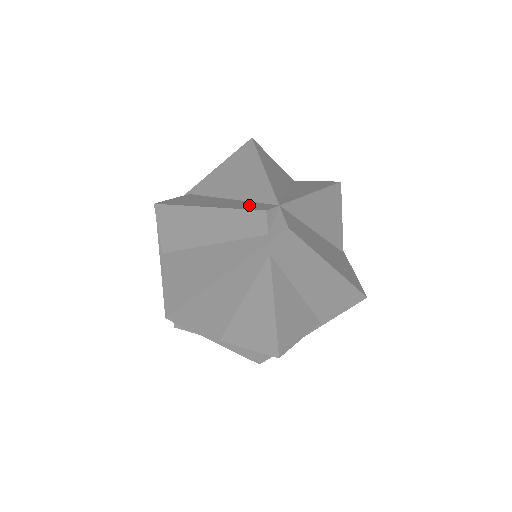
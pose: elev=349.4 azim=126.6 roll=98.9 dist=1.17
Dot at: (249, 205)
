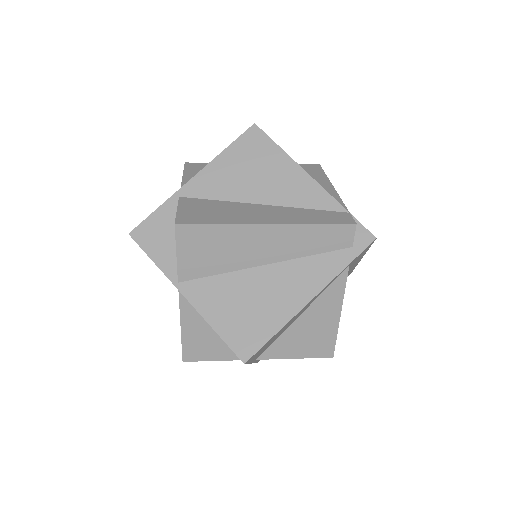
Dot at: (317, 215)
